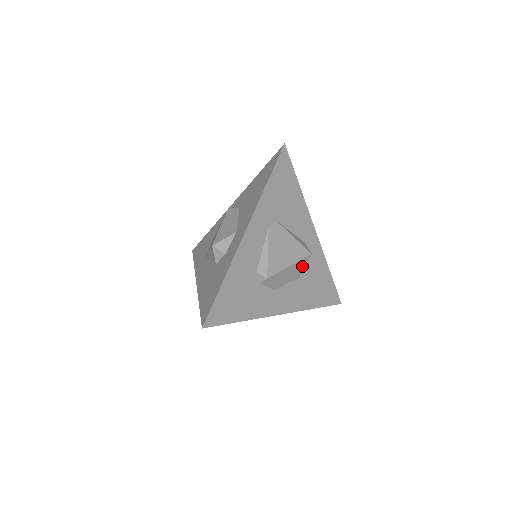
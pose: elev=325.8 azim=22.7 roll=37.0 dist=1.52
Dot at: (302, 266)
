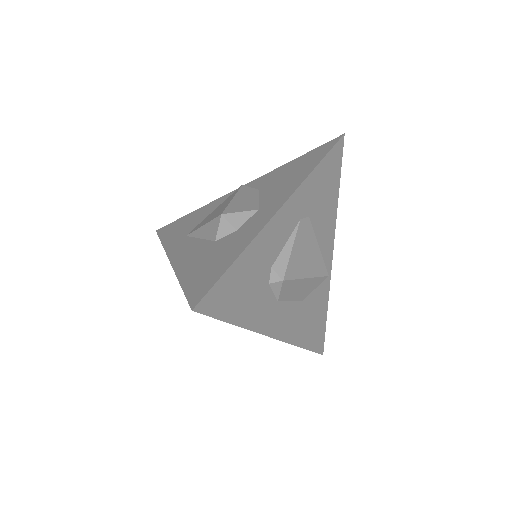
Dot at: (313, 286)
